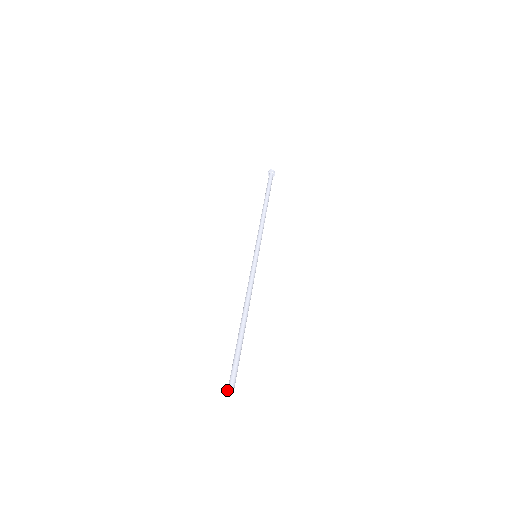
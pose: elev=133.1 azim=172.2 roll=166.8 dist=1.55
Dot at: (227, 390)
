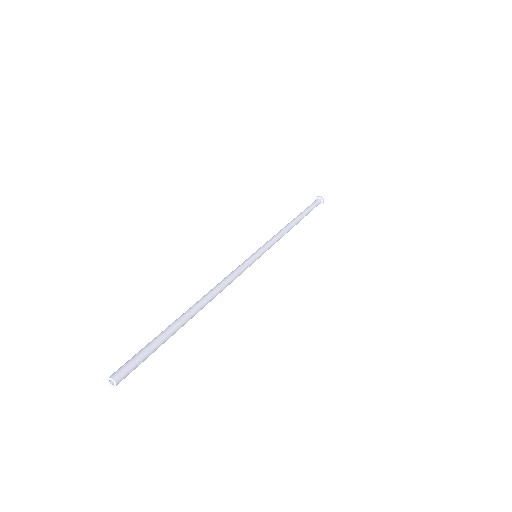
Dot at: occluded
